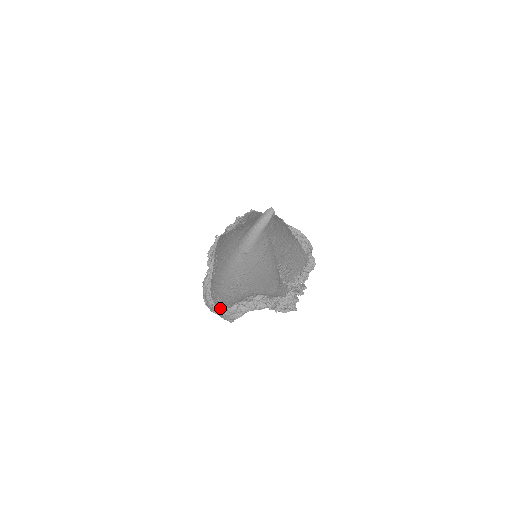
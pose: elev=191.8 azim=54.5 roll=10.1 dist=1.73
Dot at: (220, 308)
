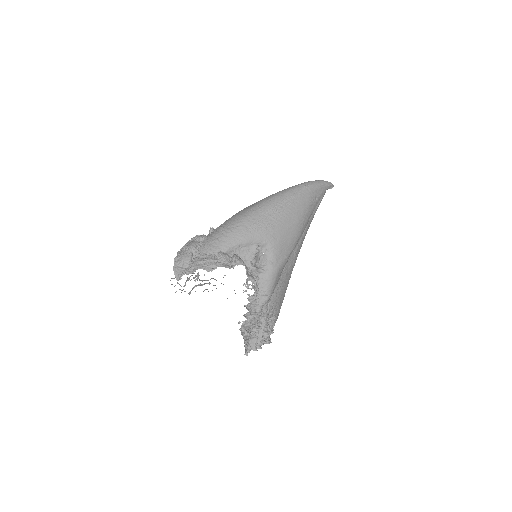
Dot at: (206, 254)
